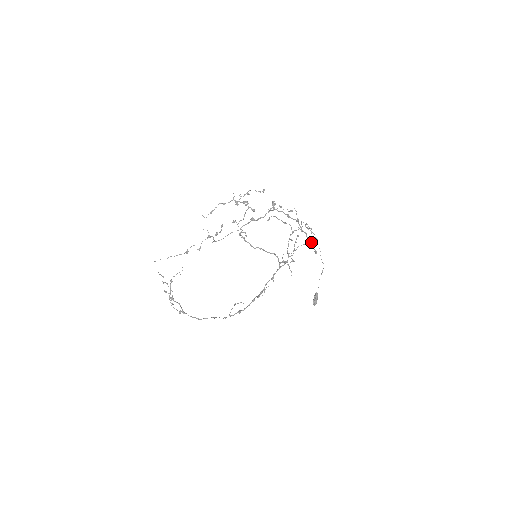
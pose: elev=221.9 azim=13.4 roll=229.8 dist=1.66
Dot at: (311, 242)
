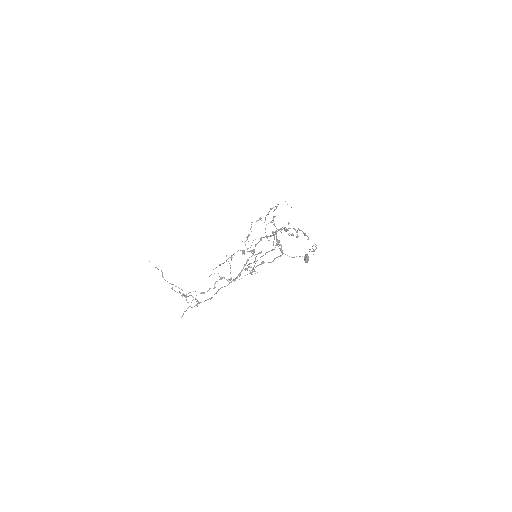
Dot at: (304, 234)
